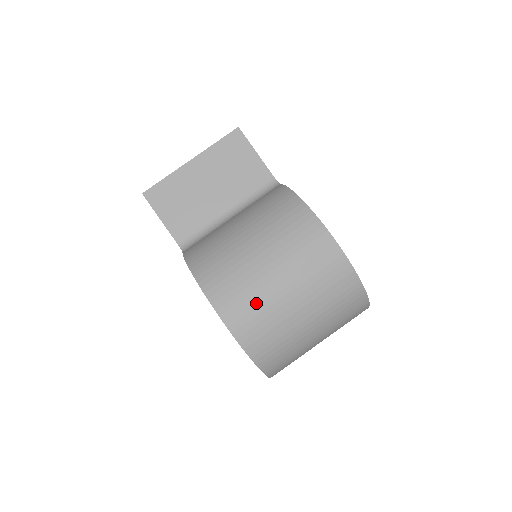
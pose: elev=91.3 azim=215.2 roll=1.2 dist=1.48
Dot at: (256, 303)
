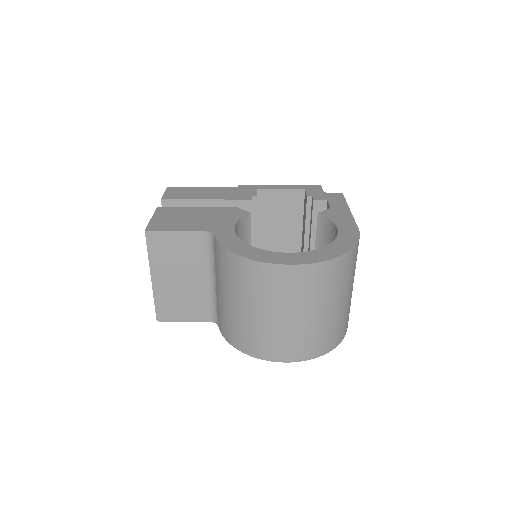
Dot at: (290, 338)
